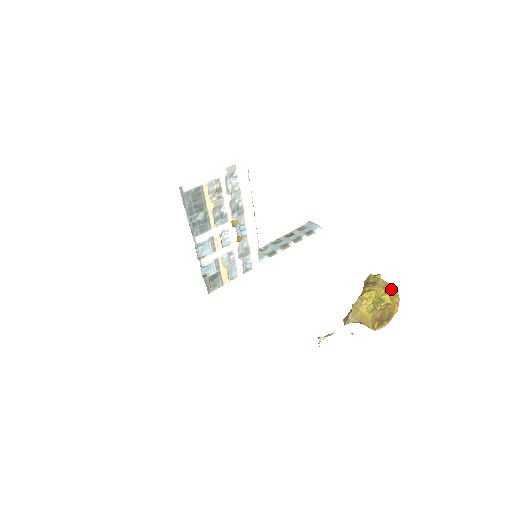
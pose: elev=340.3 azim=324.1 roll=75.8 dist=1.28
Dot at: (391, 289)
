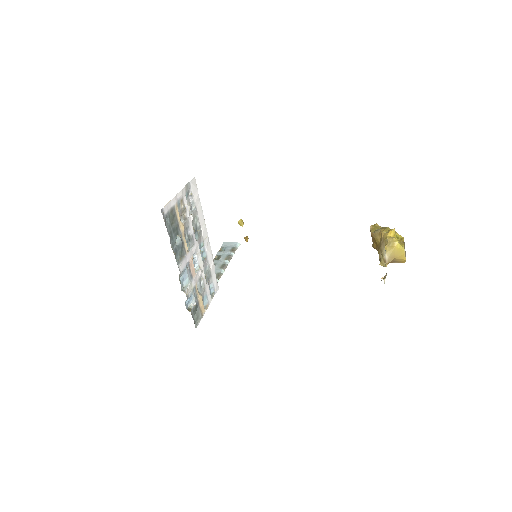
Dot at: occluded
